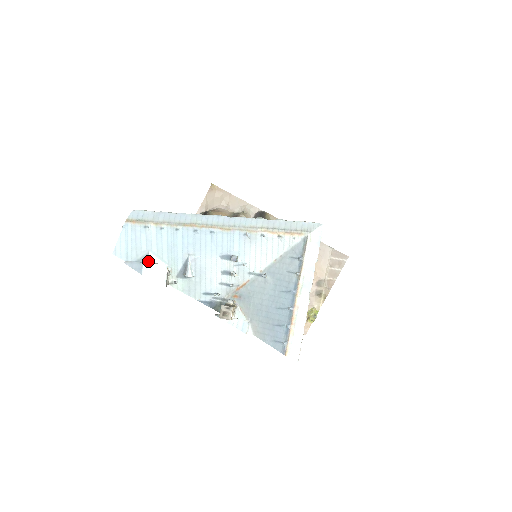
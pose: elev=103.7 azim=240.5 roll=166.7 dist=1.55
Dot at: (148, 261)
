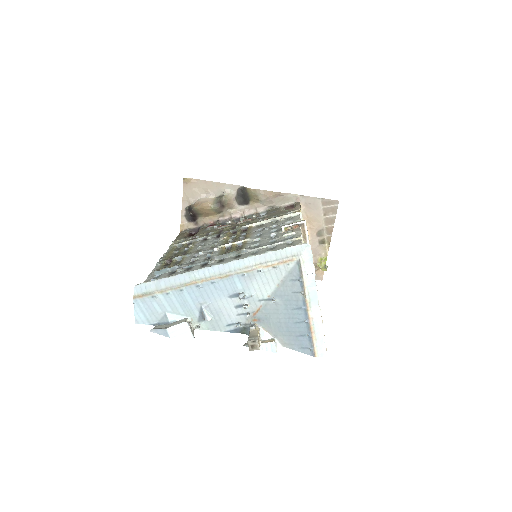
Dot at: (168, 320)
